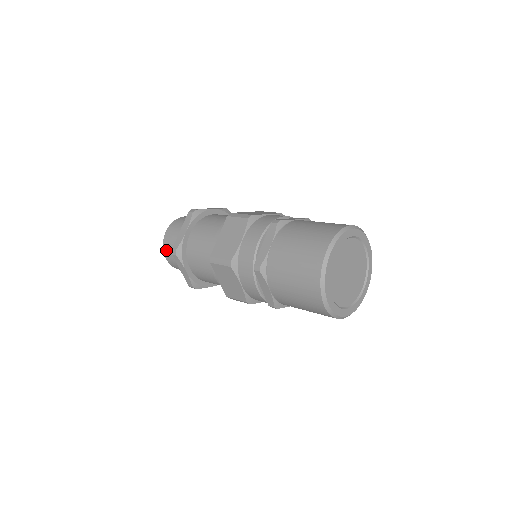
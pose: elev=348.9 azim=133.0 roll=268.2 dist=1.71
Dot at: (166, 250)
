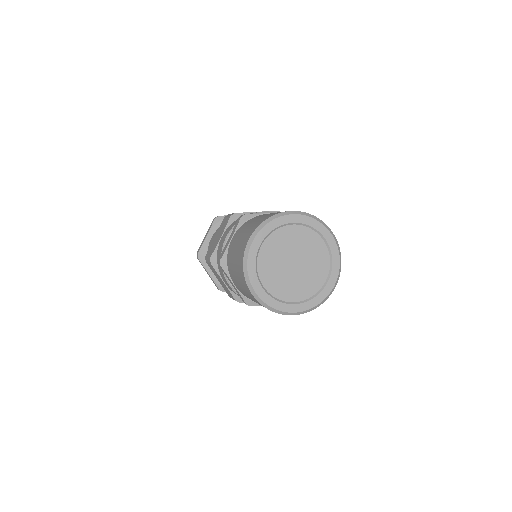
Dot at: occluded
